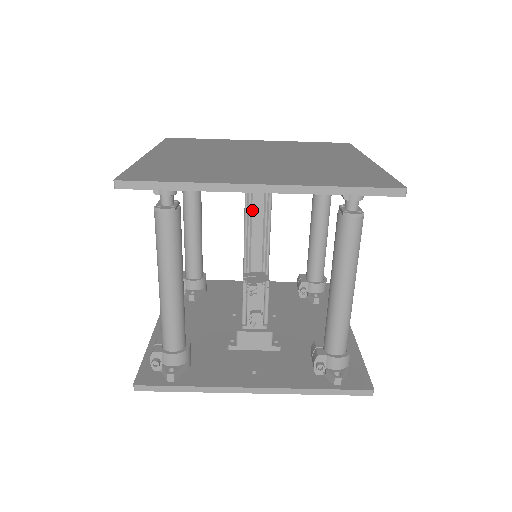
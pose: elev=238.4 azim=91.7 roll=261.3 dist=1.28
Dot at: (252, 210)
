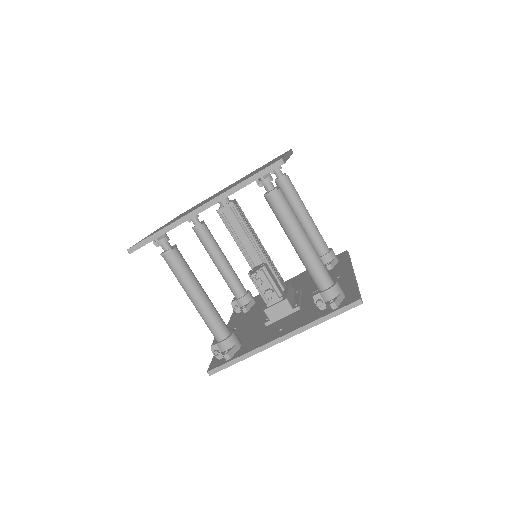
Dot at: (232, 227)
